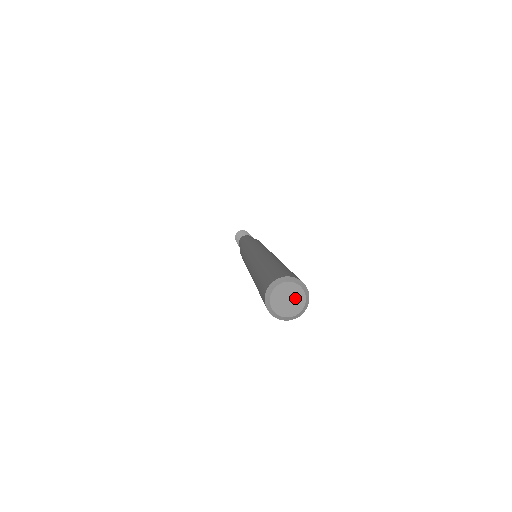
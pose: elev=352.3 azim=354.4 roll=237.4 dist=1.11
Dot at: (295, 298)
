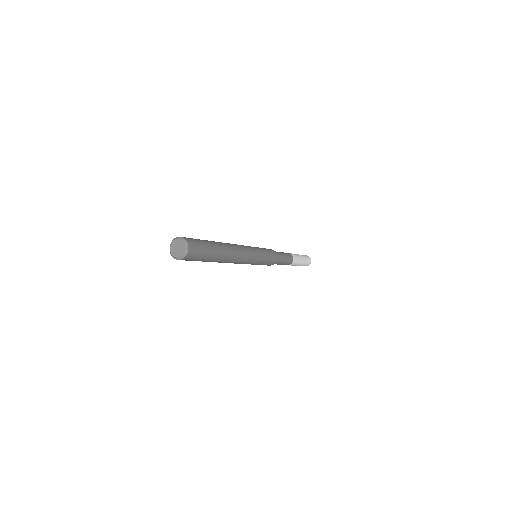
Dot at: (180, 249)
